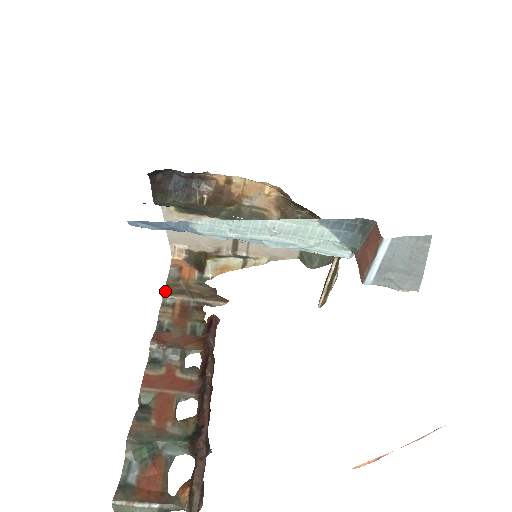
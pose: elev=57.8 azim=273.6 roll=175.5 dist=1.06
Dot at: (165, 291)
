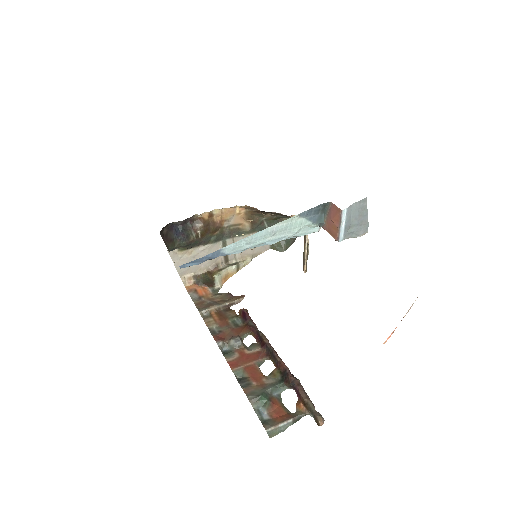
Dot at: (199, 309)
